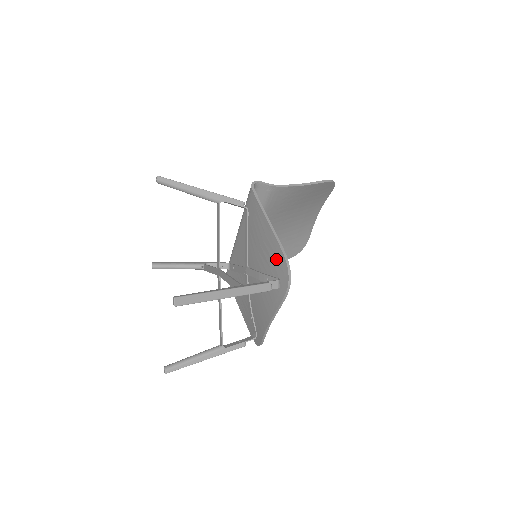
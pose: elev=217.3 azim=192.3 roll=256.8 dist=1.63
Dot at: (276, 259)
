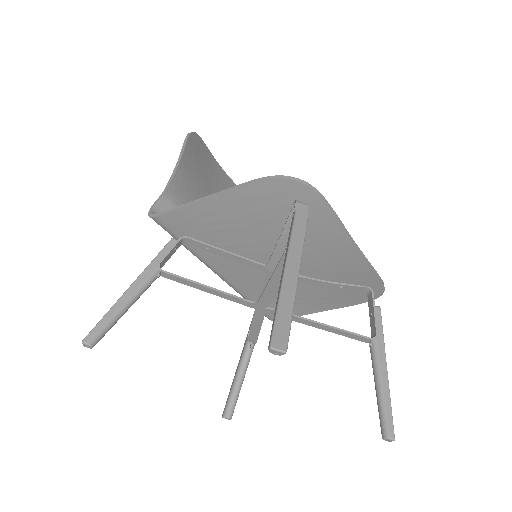
Dot at: (264, 200)
